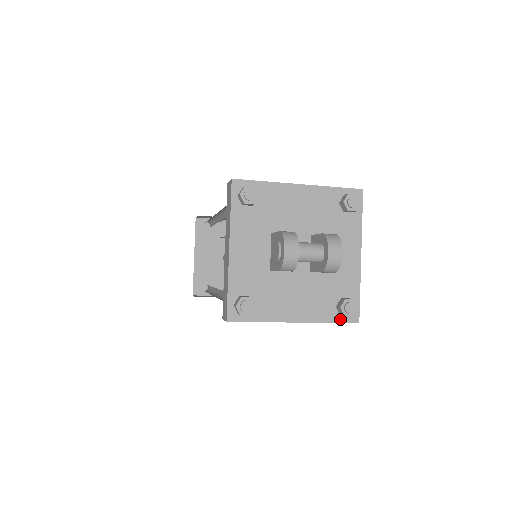
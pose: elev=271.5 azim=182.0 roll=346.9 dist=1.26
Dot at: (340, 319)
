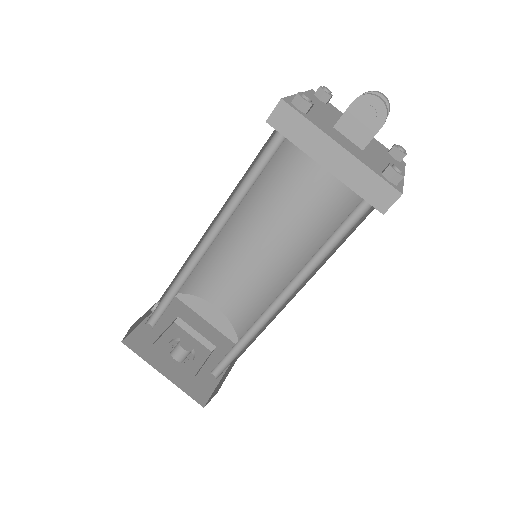
Dot at: (403, 165)
